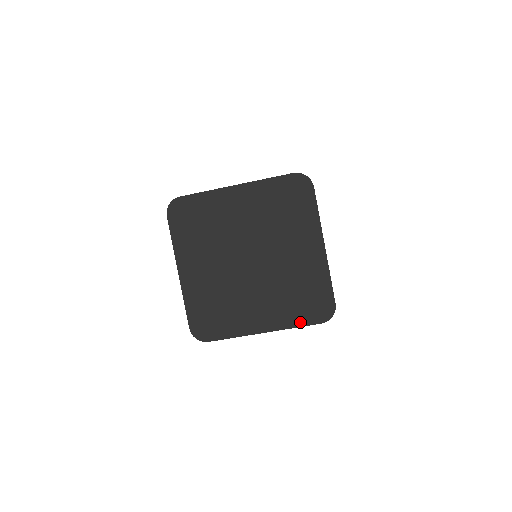
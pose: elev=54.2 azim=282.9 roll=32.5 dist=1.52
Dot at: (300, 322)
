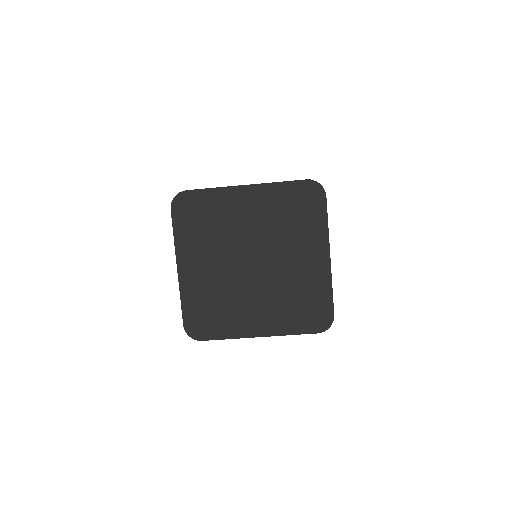
Dot at: (297, 330)
